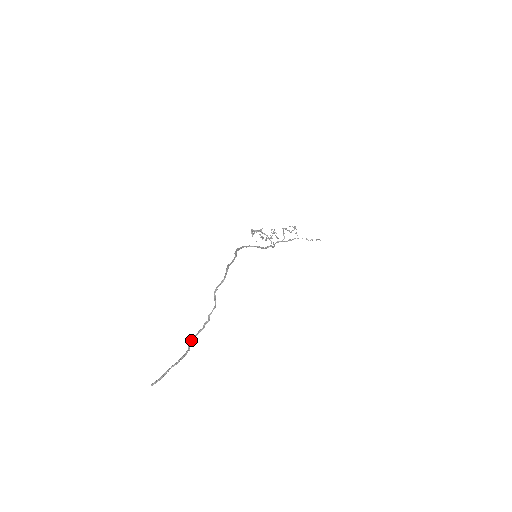
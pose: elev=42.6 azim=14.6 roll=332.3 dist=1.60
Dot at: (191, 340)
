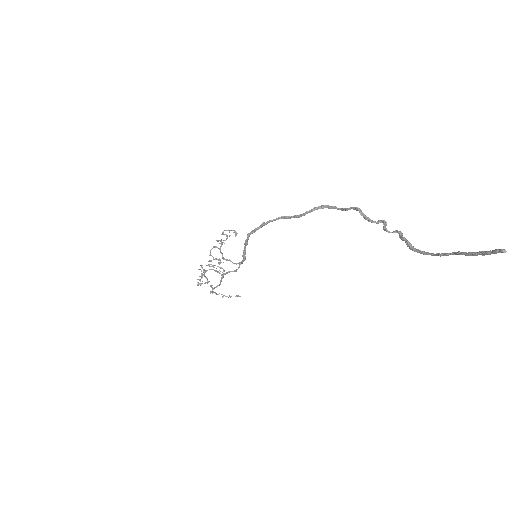
Dot at: (410, 244)
